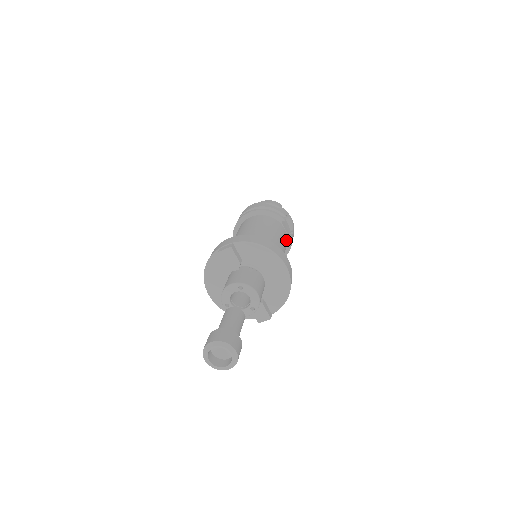
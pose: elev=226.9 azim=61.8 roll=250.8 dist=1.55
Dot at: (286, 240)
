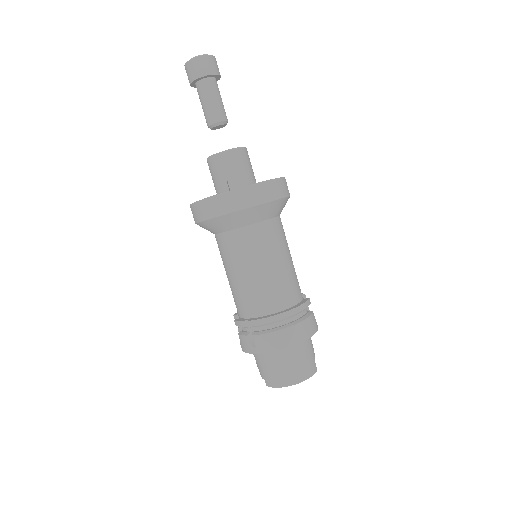
Dot at: (299, 290)
